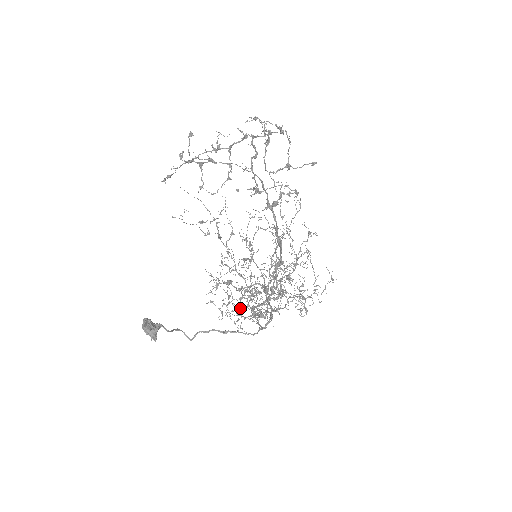
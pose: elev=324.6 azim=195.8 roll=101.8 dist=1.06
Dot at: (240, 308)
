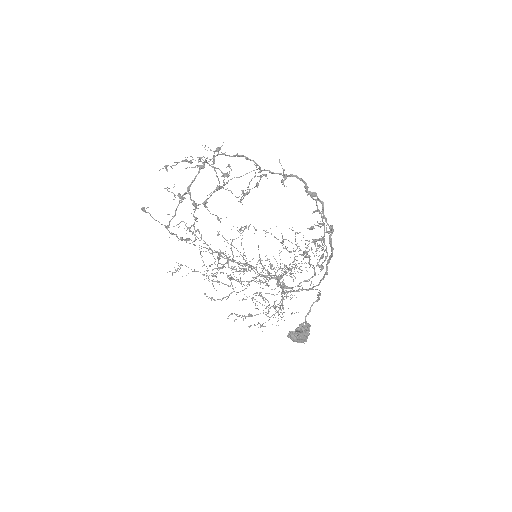
Dot at: (290, 292)
